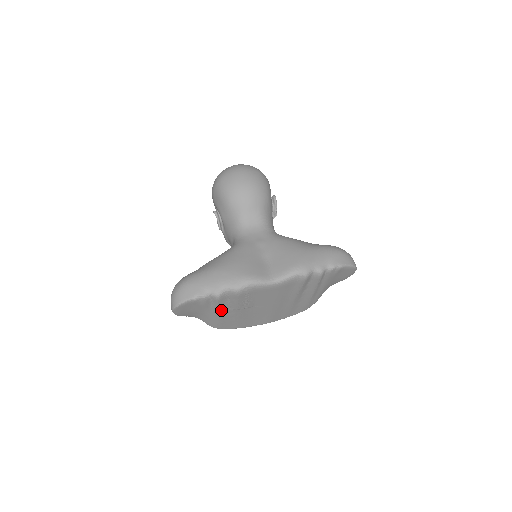
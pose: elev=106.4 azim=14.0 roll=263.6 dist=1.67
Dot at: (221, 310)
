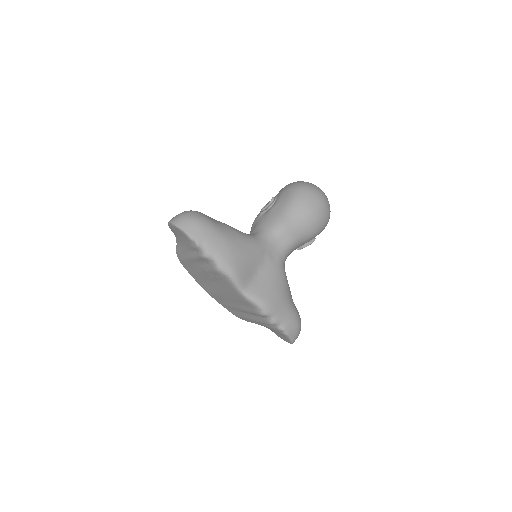
Dot at: (195, 259)
